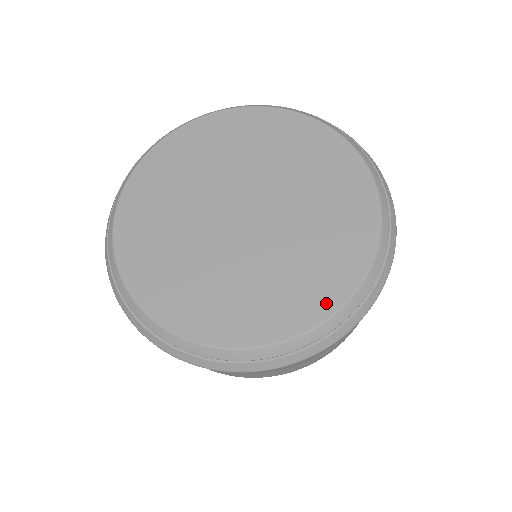
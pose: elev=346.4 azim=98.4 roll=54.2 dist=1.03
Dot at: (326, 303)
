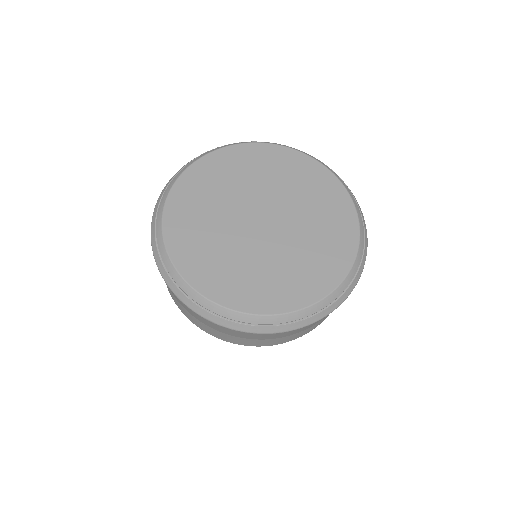
Dot at: (329, 281)
